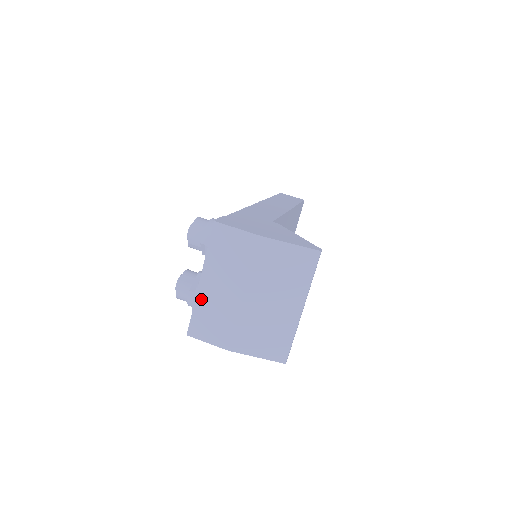
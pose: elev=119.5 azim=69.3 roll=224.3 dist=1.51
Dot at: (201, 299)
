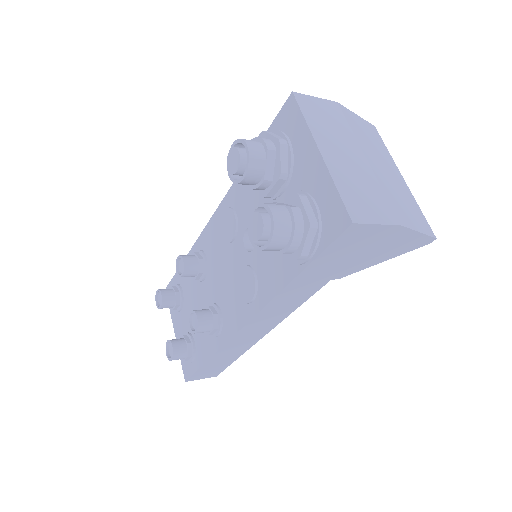
Dot at: (335, 172)
